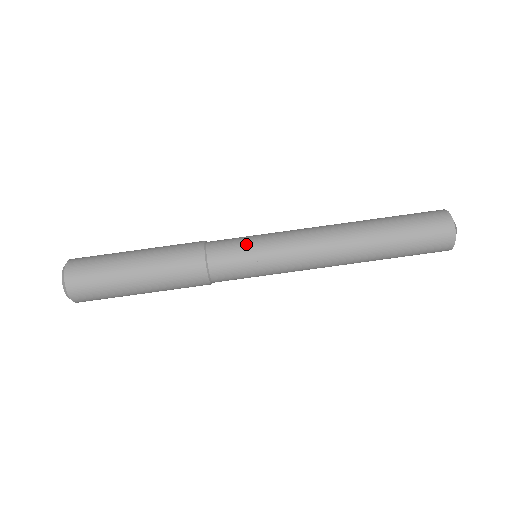
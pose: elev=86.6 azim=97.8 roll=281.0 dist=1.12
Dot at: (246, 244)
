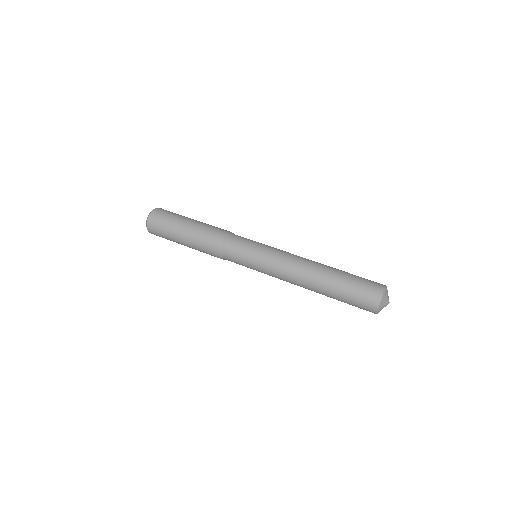
Dot at: occluded
